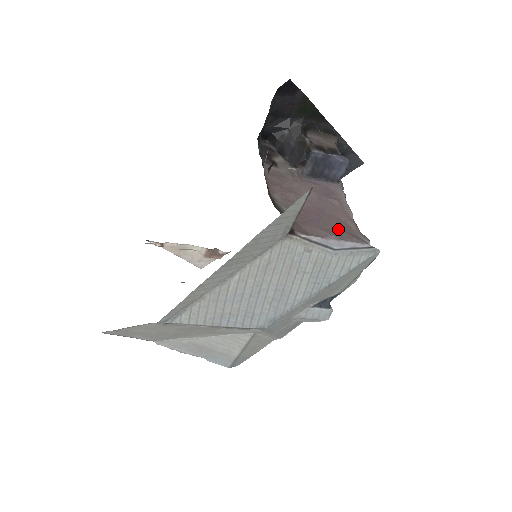
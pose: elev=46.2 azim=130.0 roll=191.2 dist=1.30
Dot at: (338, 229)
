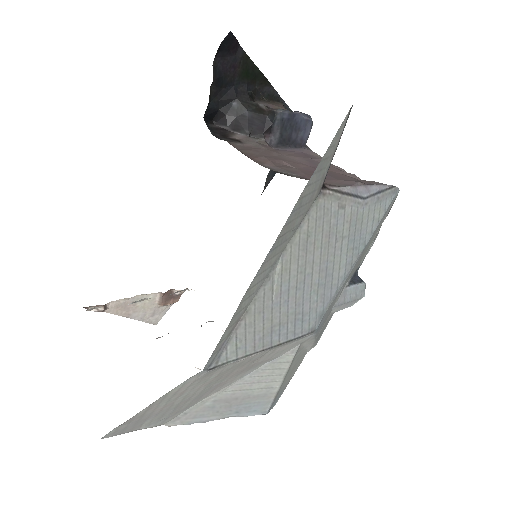
Dot at: (351, 179)
